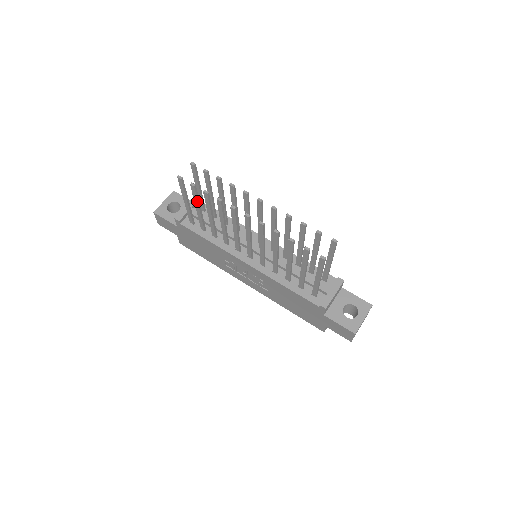
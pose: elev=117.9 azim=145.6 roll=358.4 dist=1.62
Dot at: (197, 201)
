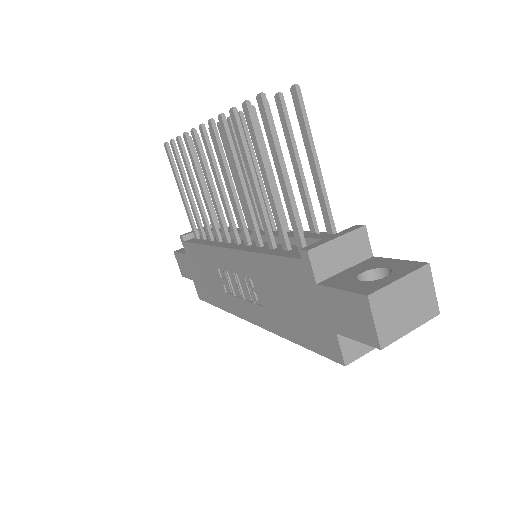
Dot at: (181, 172)
